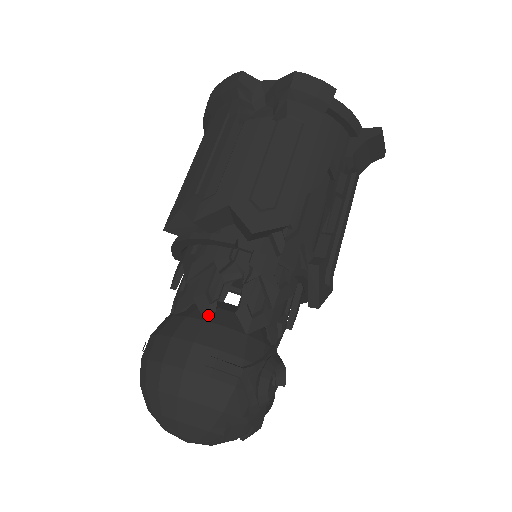
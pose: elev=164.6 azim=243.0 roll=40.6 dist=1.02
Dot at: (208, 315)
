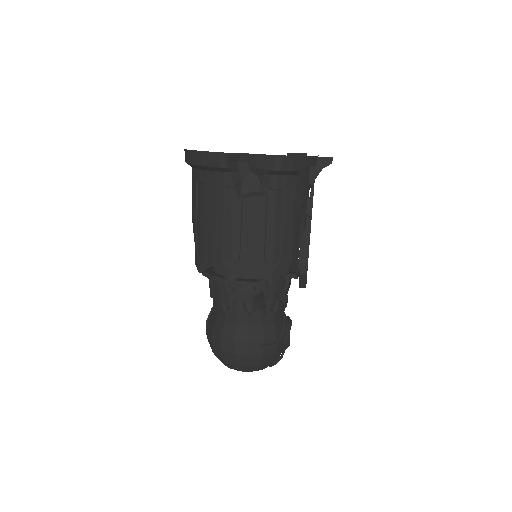
Dot at: (250, 322)
